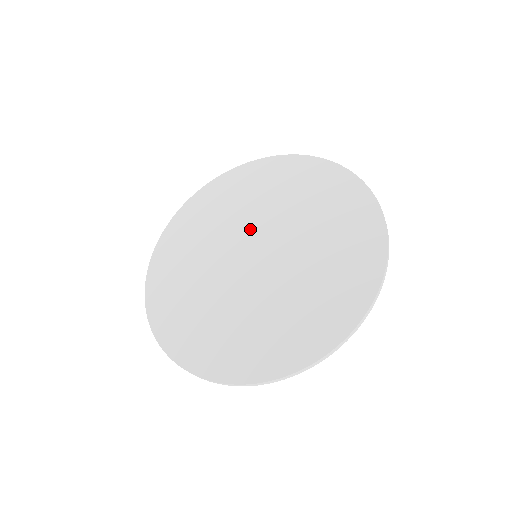
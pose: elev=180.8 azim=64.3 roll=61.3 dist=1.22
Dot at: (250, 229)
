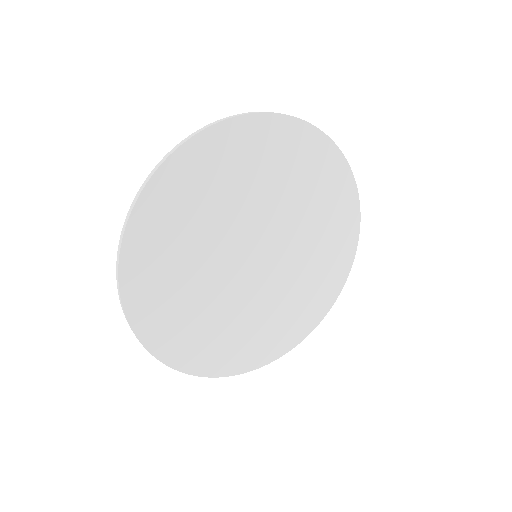
Dot at: (245, 230)
